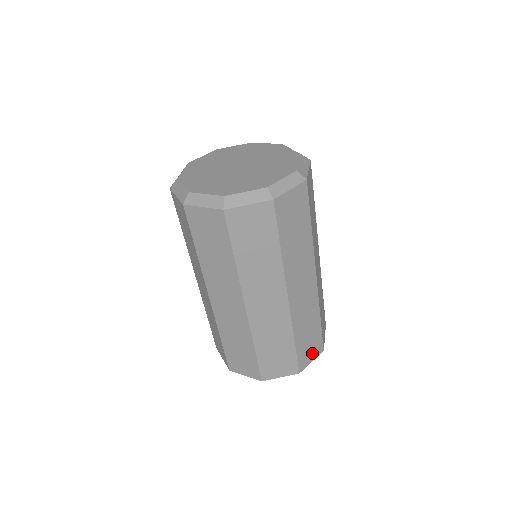
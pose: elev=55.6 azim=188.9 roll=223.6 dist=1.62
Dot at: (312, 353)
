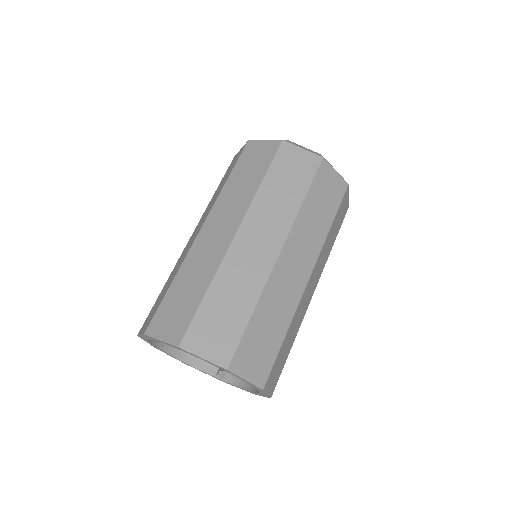
Dot at: (272, 382)
